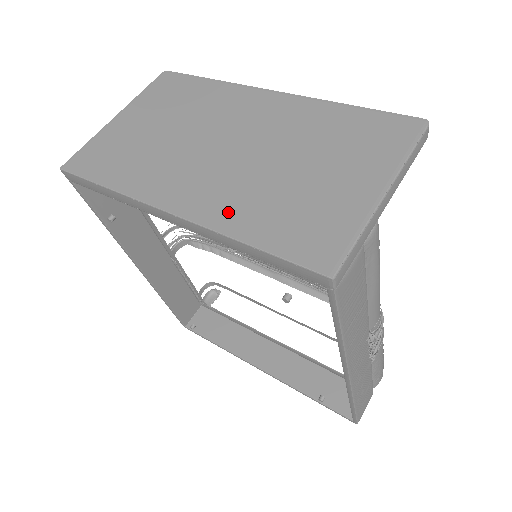
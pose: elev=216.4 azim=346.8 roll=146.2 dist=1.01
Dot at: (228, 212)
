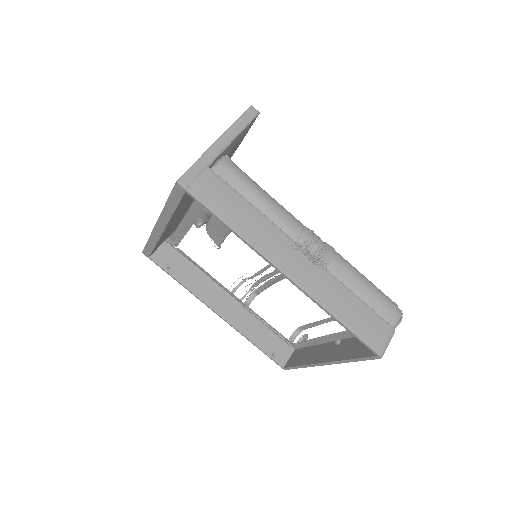
Dot at: occluded
